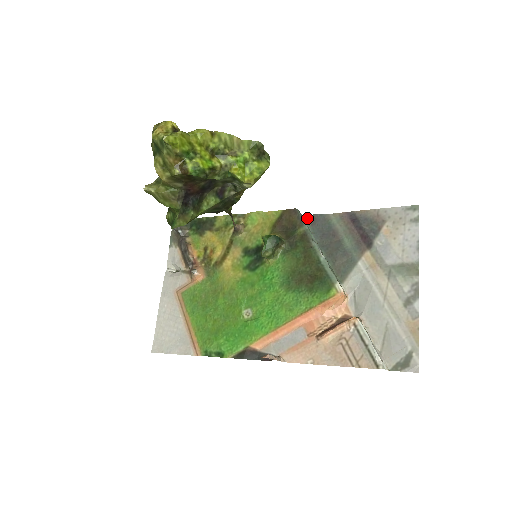
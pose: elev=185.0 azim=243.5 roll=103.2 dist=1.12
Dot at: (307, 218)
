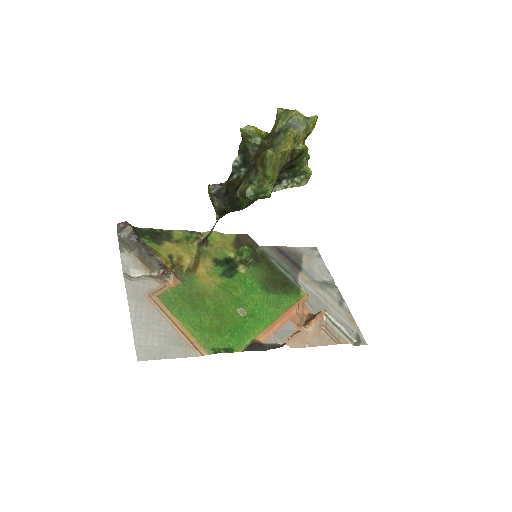
Dot at: occluded
